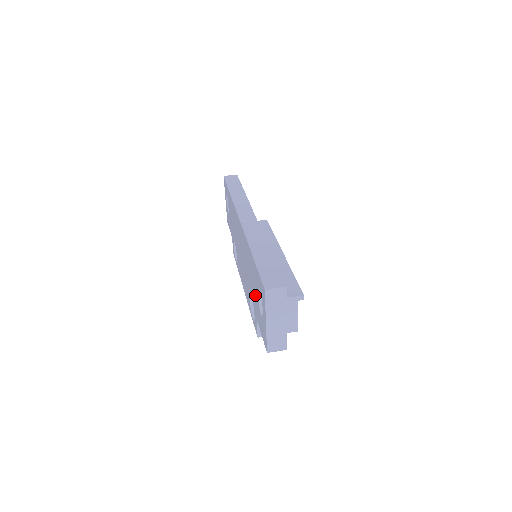
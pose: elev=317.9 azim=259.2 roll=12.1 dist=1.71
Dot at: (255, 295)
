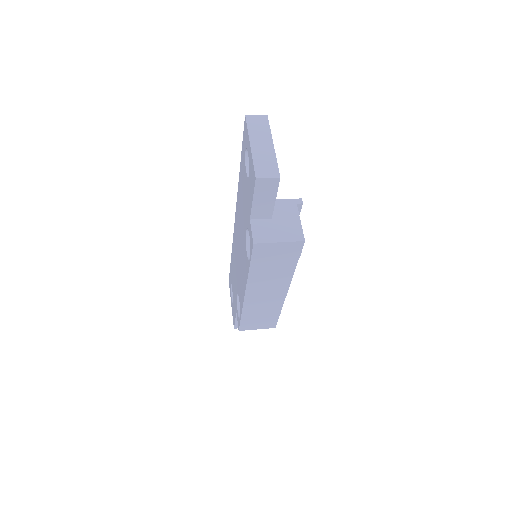
Dot at: (245, 193)
